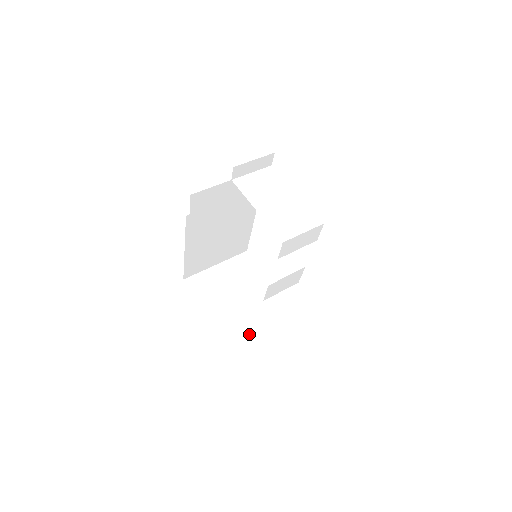
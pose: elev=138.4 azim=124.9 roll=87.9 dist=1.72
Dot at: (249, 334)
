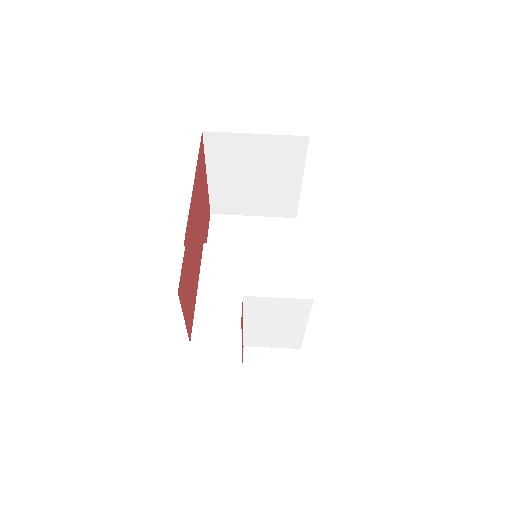
Dot at: (238, 208)
